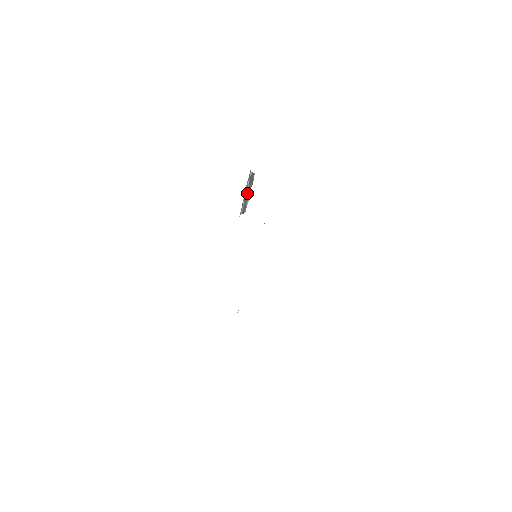
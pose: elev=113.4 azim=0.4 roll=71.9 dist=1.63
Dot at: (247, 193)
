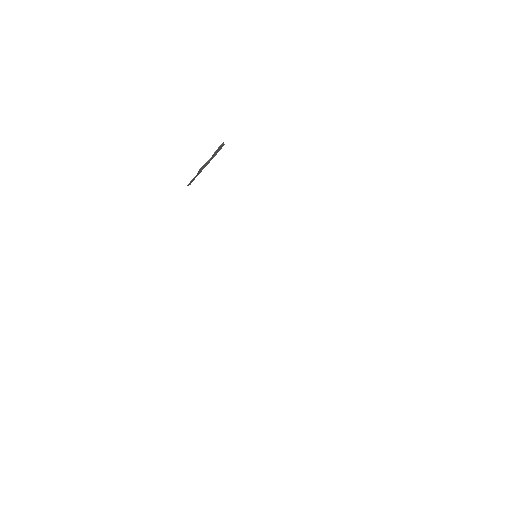
Dot at: (206, 163)
